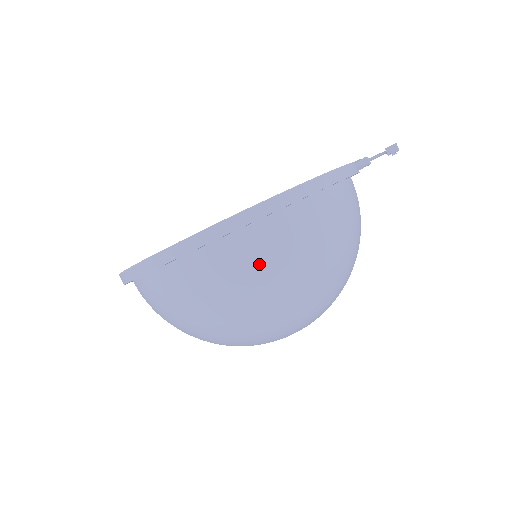
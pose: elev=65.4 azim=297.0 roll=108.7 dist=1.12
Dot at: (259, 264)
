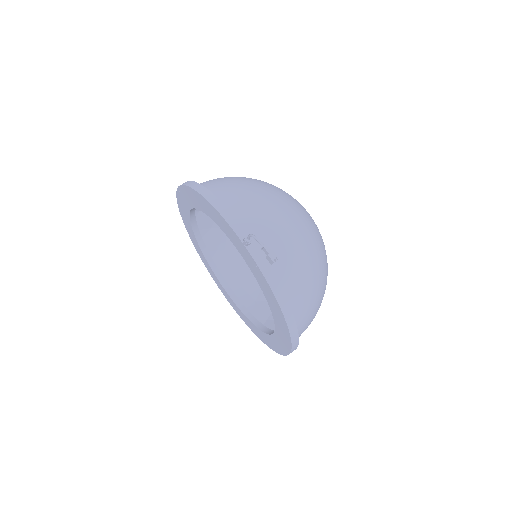
Dot at: (311, 319)
